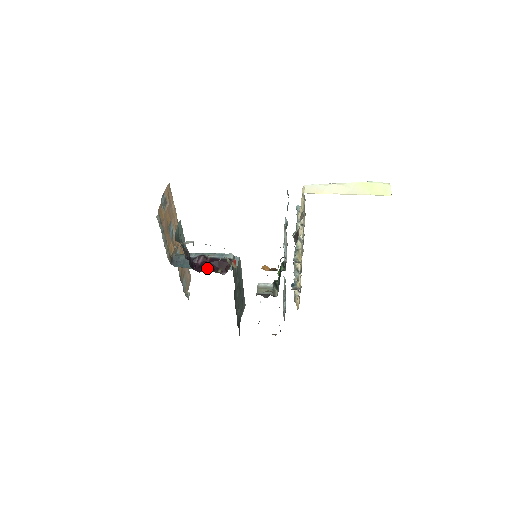
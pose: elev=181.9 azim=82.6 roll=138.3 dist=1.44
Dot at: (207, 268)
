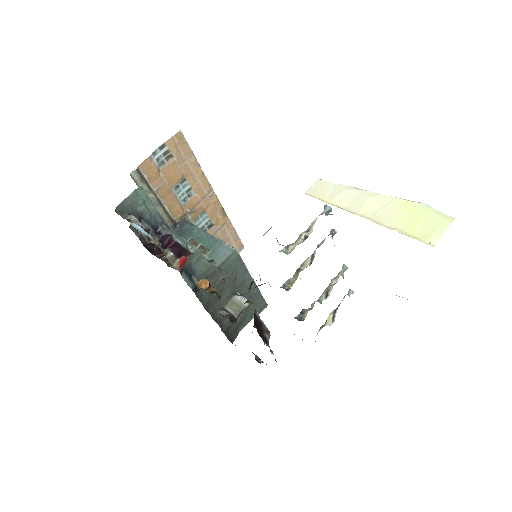
Dot at: (162, 253)
